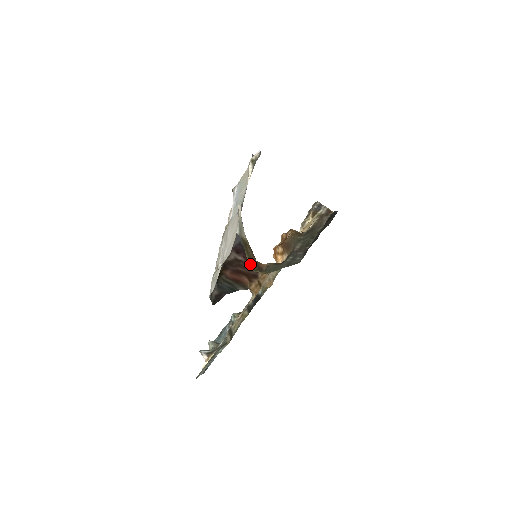
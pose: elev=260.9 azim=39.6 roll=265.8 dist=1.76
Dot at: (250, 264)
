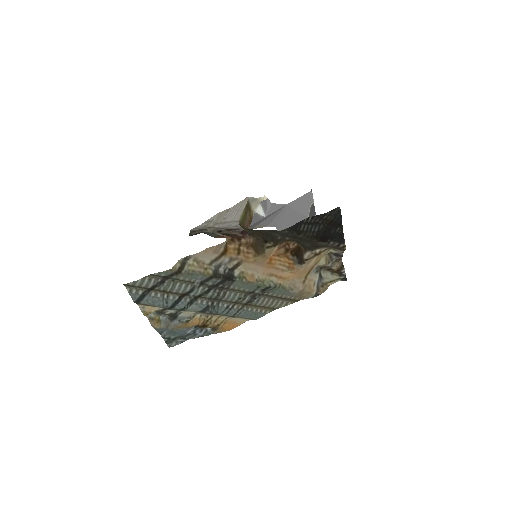
Dot at: (241, 221)
